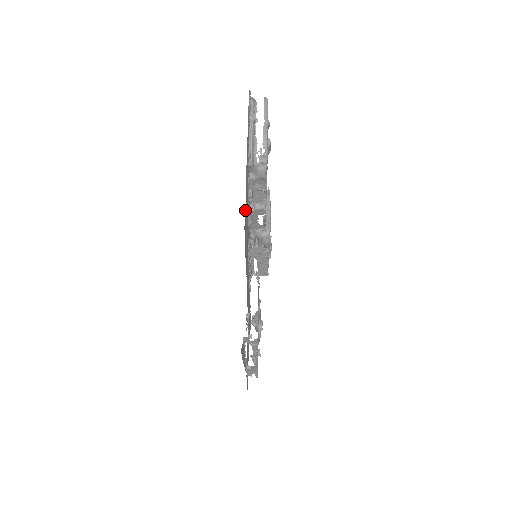
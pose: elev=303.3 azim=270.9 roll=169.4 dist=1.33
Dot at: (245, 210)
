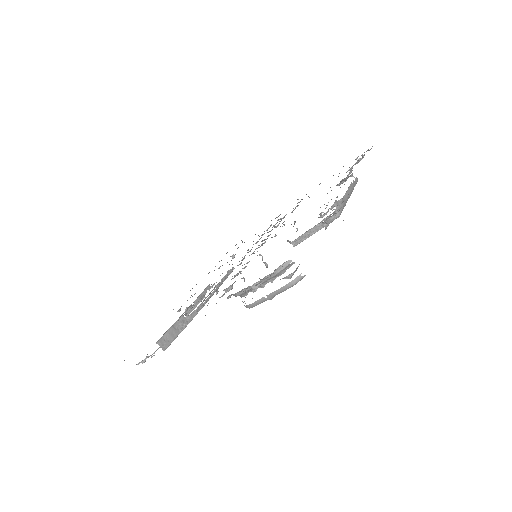
Dot at: occluded
